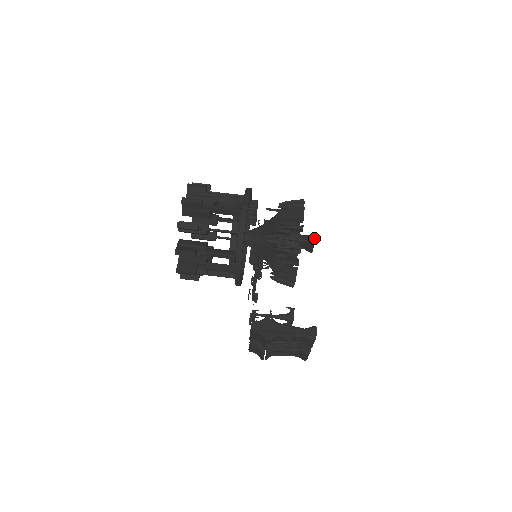
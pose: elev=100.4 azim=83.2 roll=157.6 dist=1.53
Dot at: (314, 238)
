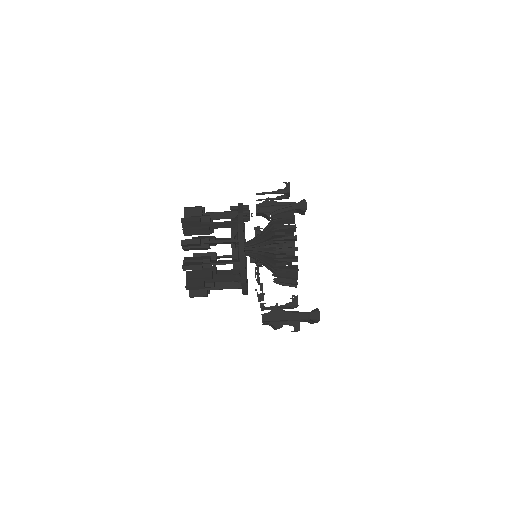
Dot at: (305, 205)
